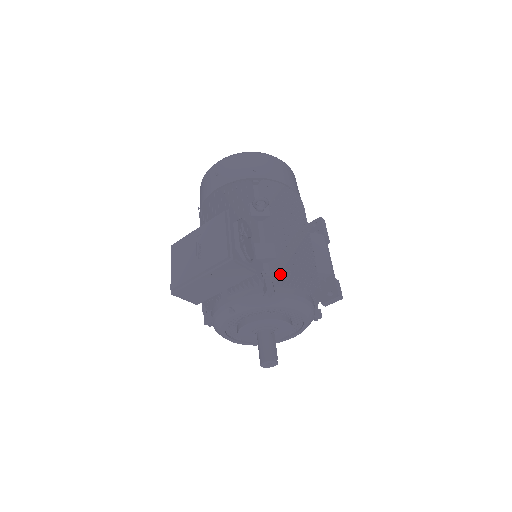
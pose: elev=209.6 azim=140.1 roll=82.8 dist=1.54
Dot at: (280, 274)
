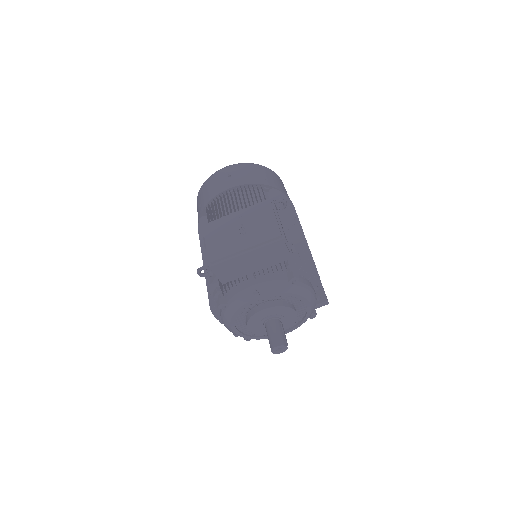
Dot at: (300, 266)
